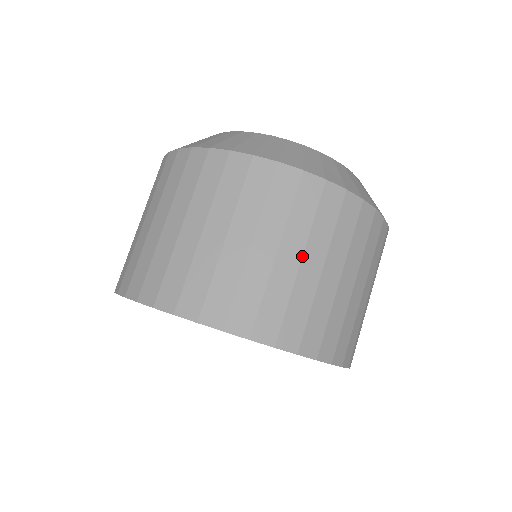
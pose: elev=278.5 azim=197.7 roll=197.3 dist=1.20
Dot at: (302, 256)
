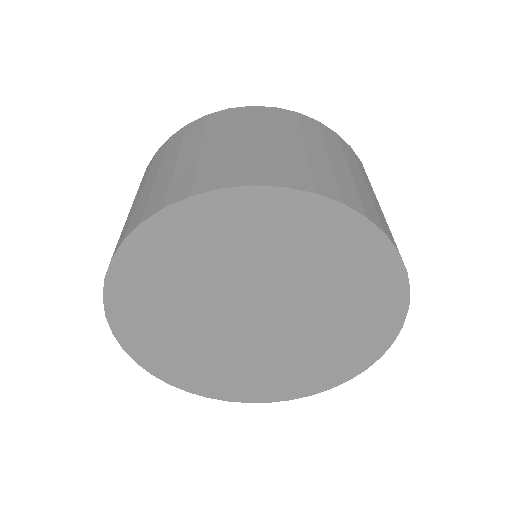
Dot at: (328, 153)
